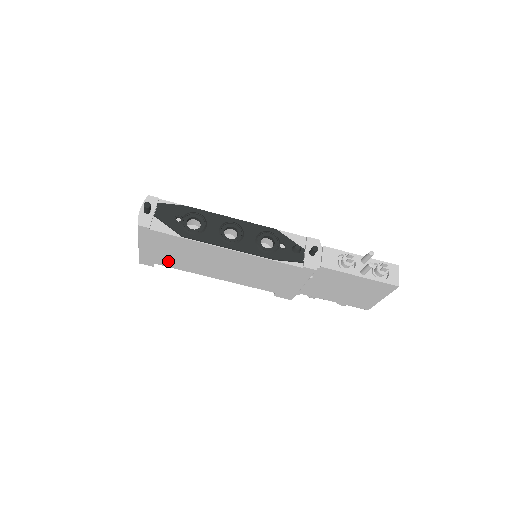
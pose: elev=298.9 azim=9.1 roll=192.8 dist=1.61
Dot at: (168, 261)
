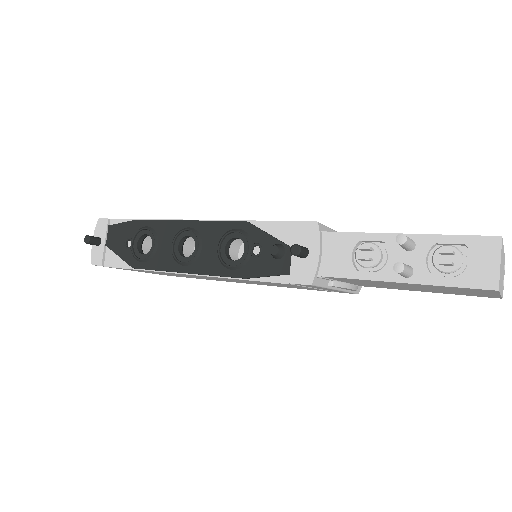
Dot at: occluded
